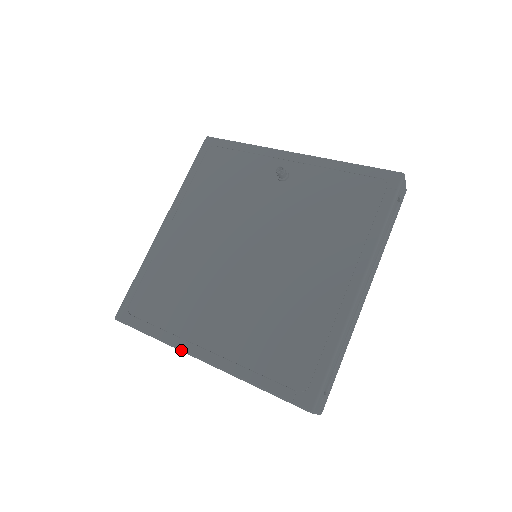
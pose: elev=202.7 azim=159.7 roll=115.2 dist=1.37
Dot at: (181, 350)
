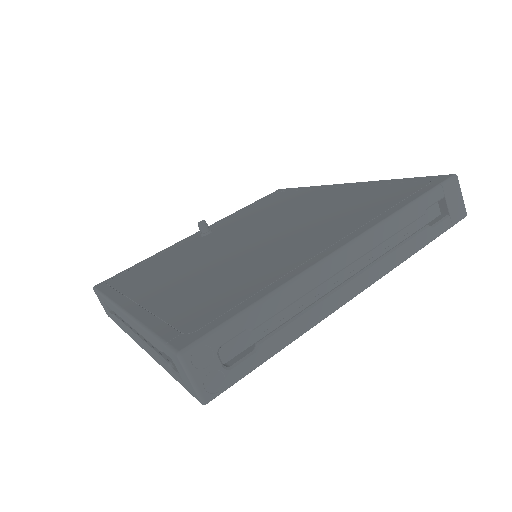
Dot at: (313, 267)
